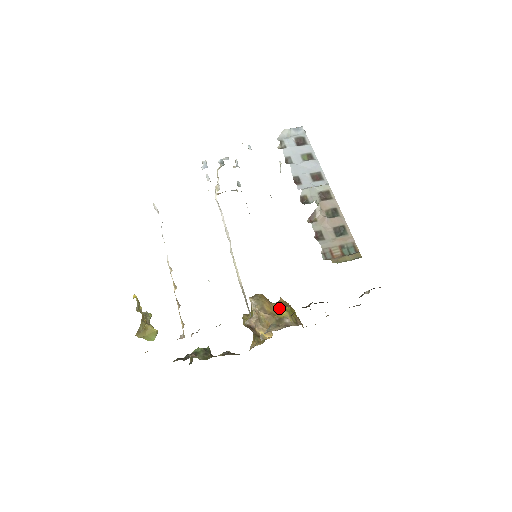
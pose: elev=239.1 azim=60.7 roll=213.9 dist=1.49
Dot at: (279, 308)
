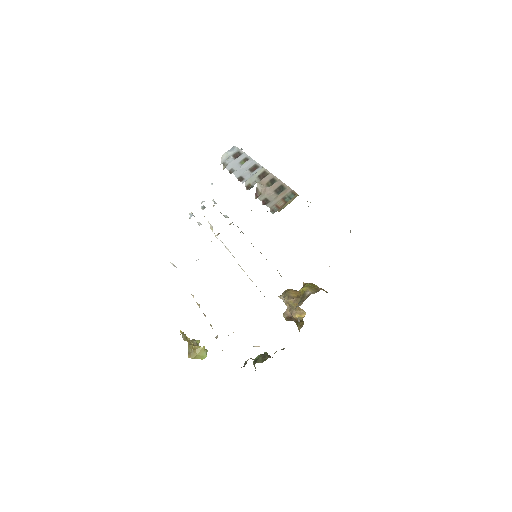
Dot at: occluded
